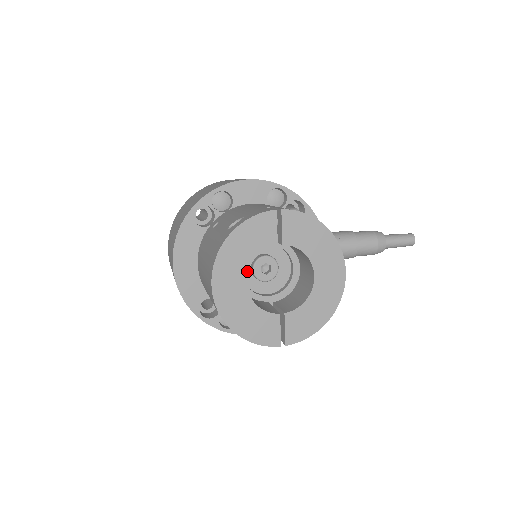
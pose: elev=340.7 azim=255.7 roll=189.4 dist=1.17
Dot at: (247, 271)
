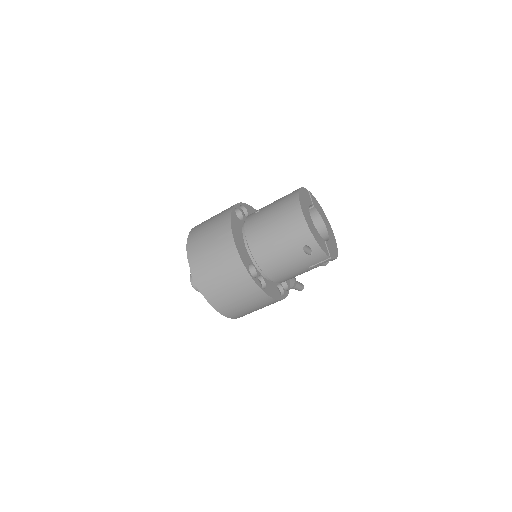
Dot at: occluded
